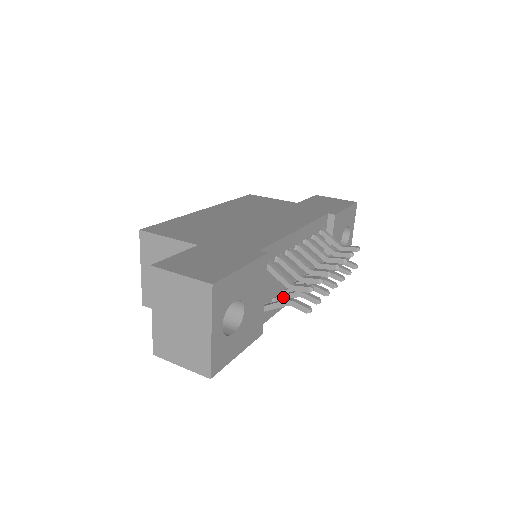
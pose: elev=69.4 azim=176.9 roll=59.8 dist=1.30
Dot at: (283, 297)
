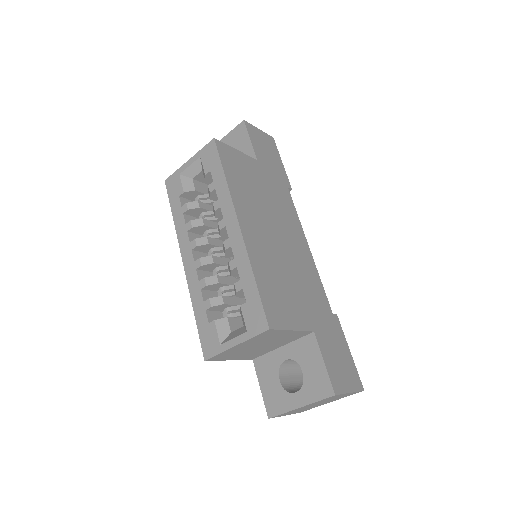
Dot at: occluded
